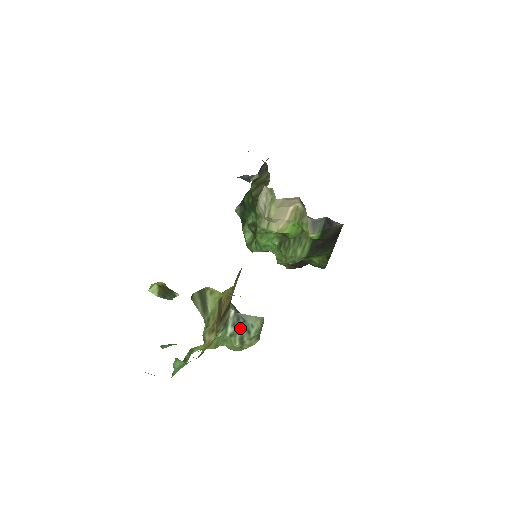
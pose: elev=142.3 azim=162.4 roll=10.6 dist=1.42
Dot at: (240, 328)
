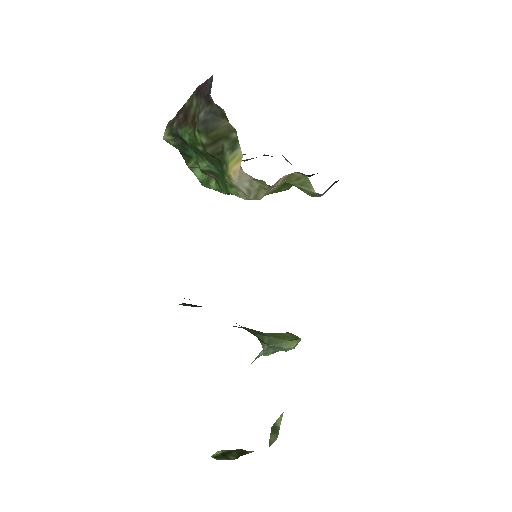
Dot at: (273, 349)
